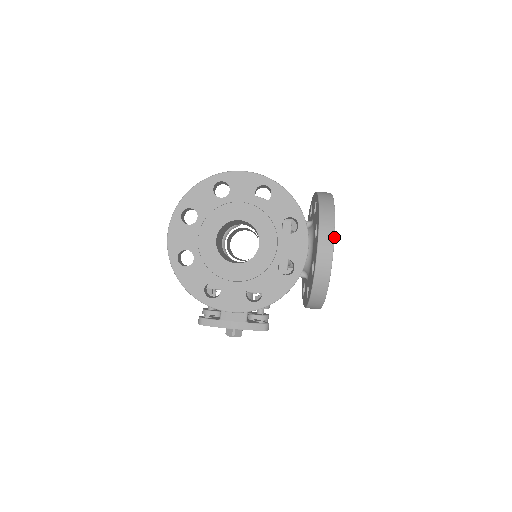
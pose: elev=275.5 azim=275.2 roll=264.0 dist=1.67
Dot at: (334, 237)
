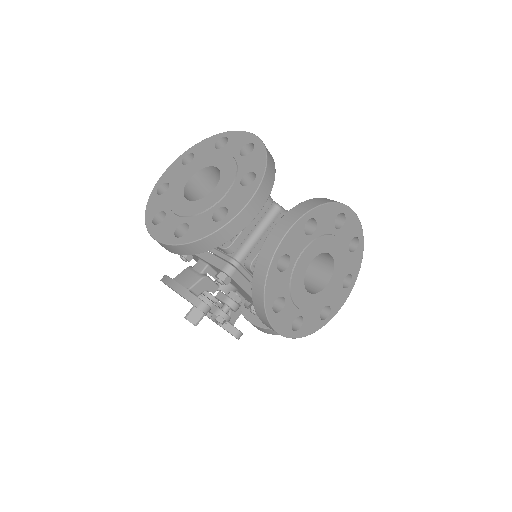
Dot at: (298, 220)
